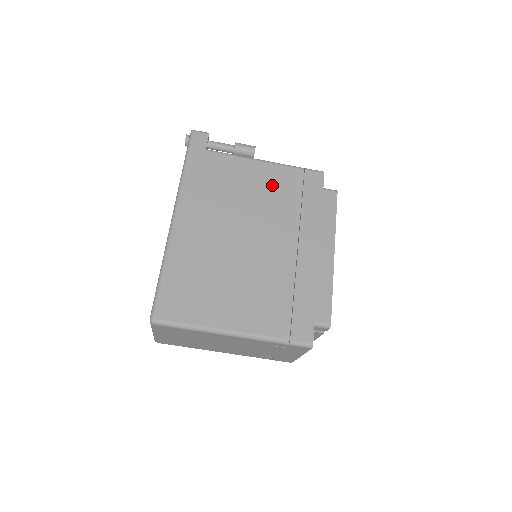
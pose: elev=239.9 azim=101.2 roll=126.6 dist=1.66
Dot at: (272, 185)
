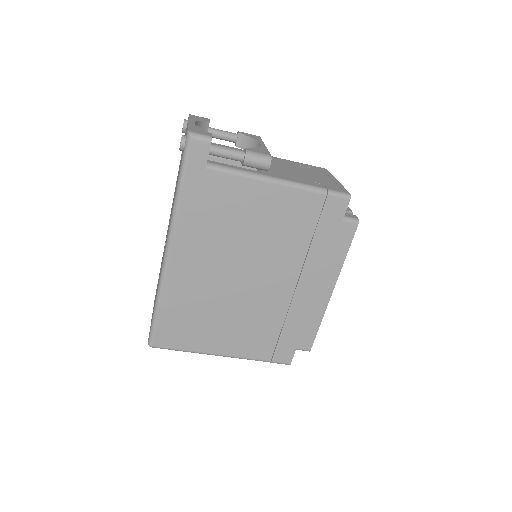
Dot at: (283, 216)
